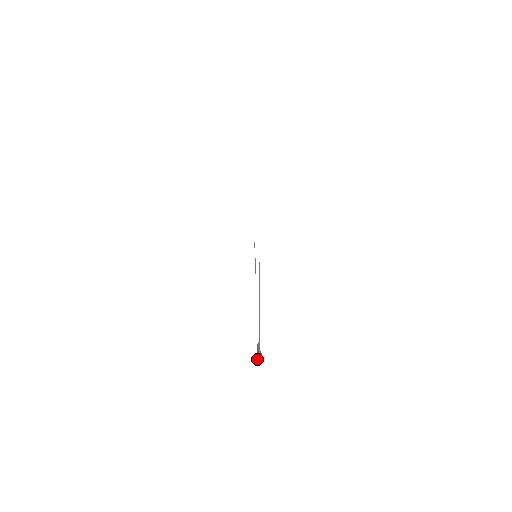
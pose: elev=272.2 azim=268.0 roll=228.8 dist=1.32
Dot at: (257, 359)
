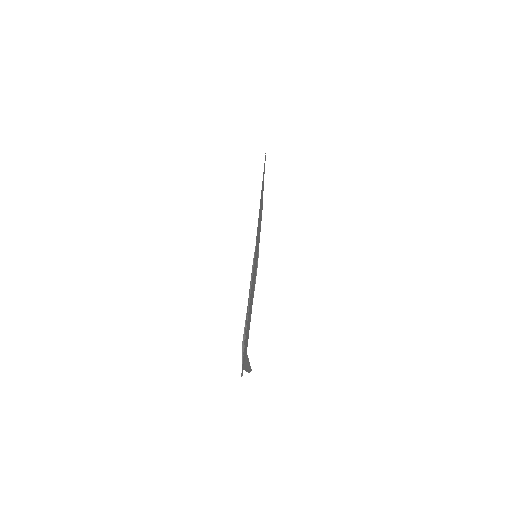
Dot at: (243, 367)
